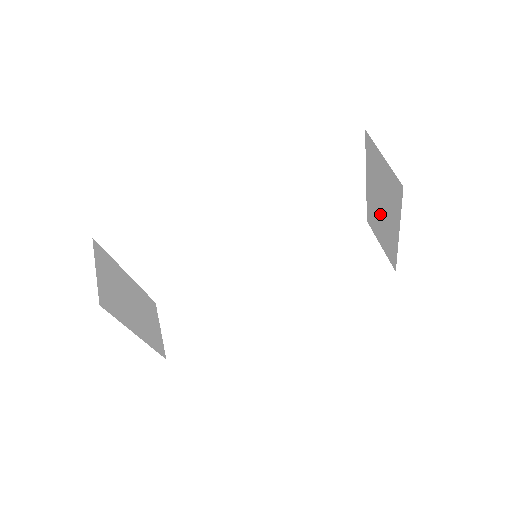
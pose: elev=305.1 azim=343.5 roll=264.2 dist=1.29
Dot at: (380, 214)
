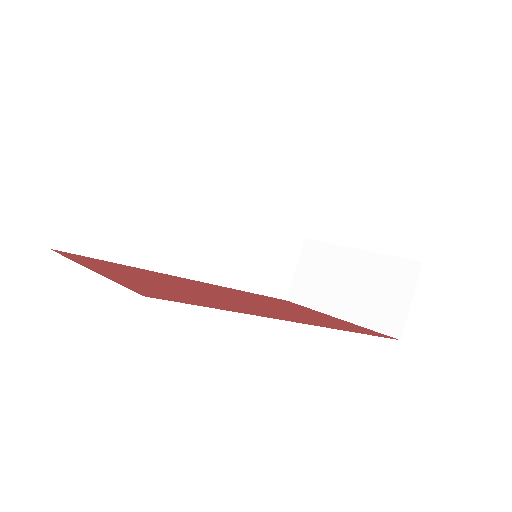
Dot at: (336, 277)
